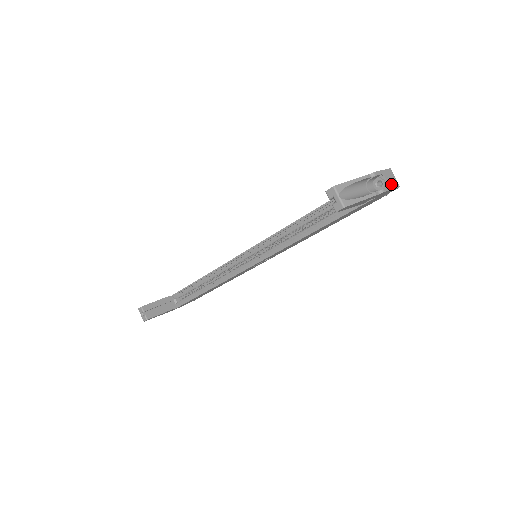
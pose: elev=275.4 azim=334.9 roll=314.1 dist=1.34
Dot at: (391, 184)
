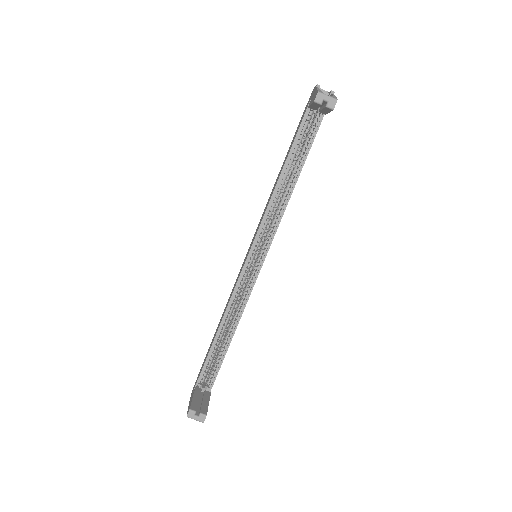
Dot at: (327, 92)
